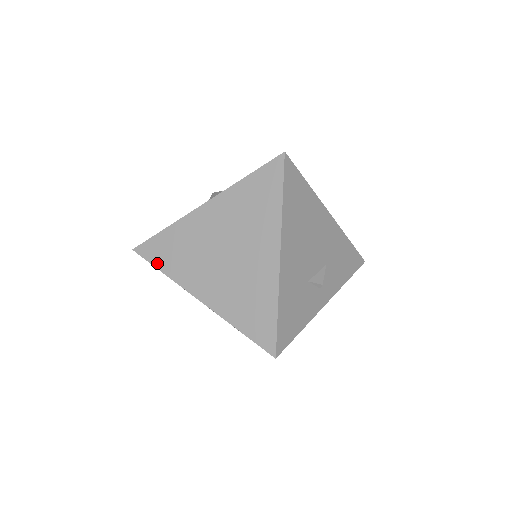
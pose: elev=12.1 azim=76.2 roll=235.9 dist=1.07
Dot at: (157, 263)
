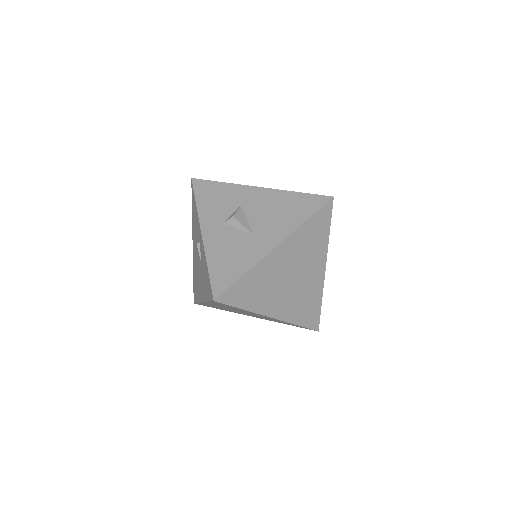
Dot at: (238, 304)
